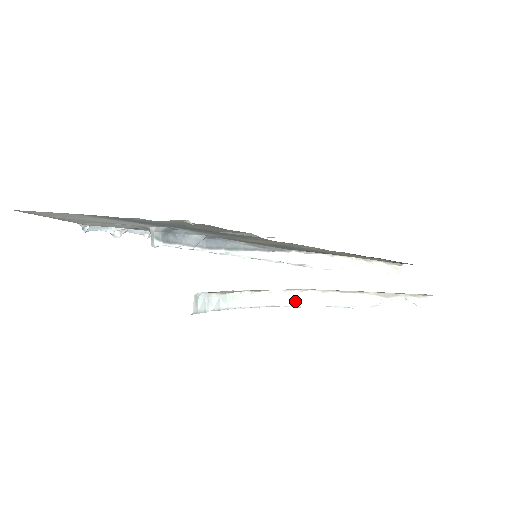
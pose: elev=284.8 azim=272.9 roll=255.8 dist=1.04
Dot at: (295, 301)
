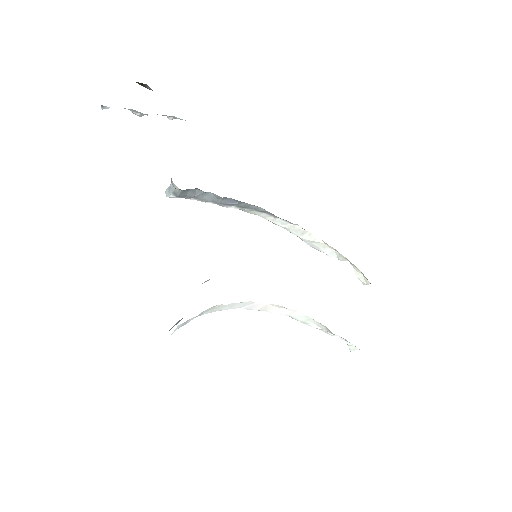
Dot at: (261, 308)
